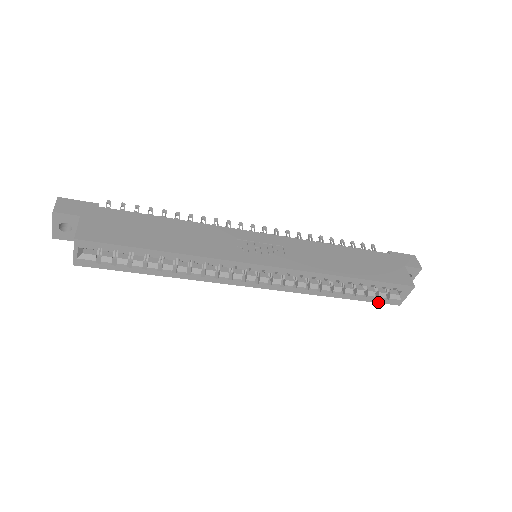
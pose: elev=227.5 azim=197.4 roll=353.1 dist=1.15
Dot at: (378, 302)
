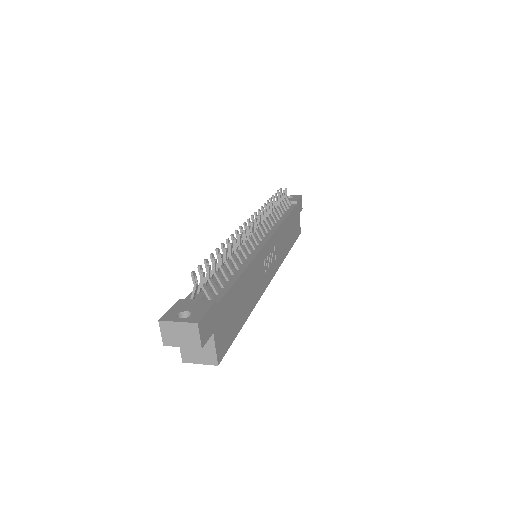
Dot at: occluded
